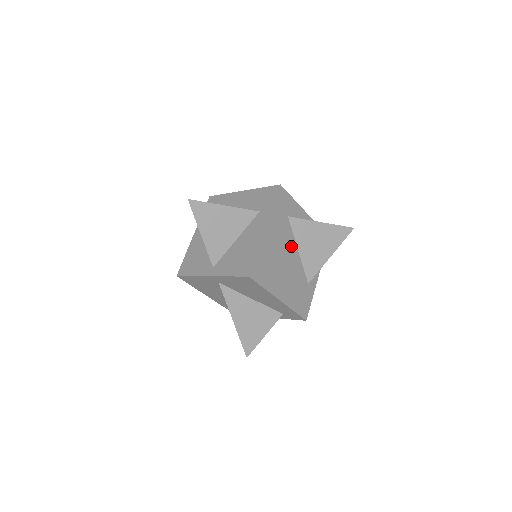
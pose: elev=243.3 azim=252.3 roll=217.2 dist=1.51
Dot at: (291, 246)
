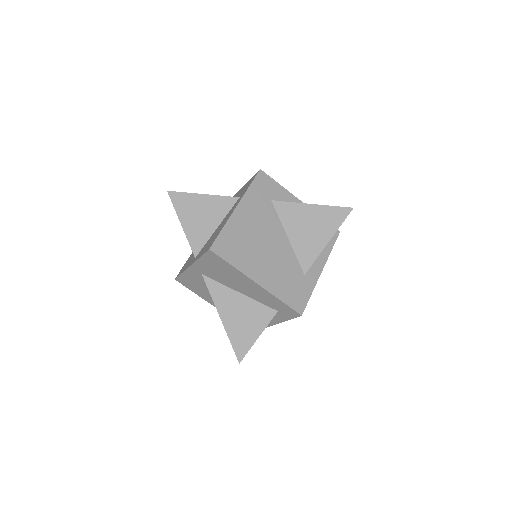
Dot at: (276, 230)
